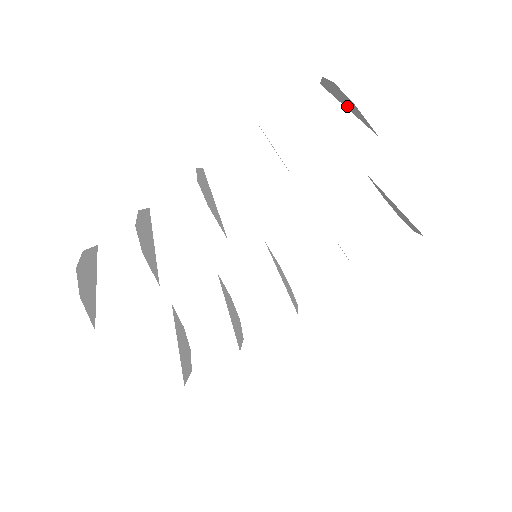
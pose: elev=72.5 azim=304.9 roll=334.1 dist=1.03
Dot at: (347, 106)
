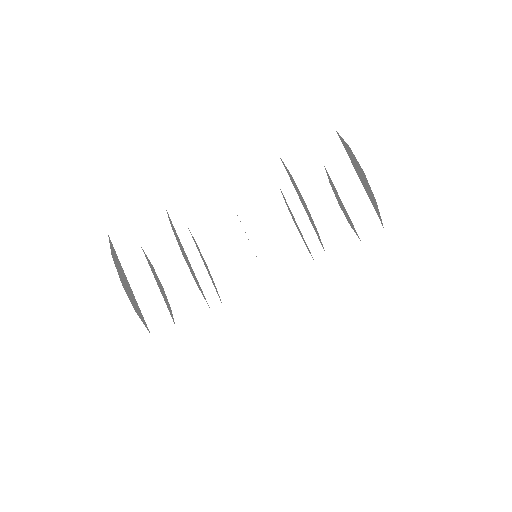
Dot at: (363, 183)
